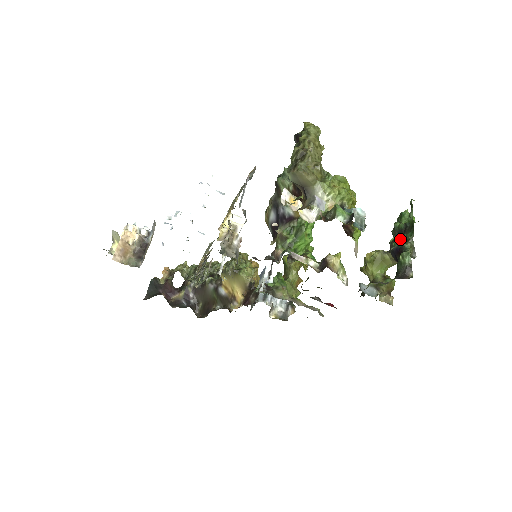
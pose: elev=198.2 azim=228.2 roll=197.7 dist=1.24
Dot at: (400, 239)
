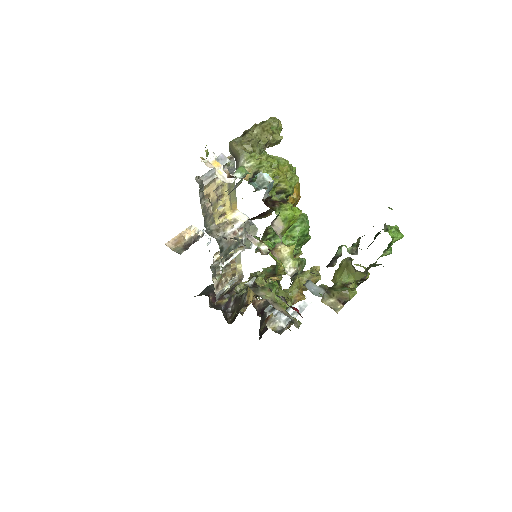
Dot at: occluded
